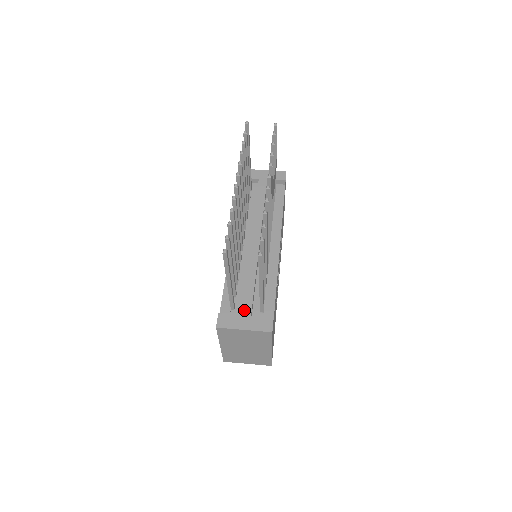
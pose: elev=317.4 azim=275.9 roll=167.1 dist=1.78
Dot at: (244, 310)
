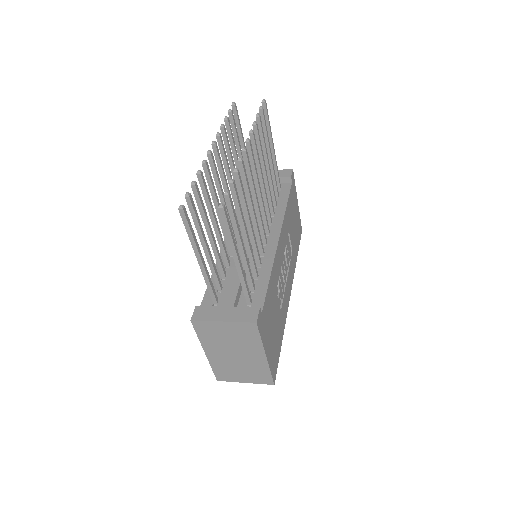
Dot at: (226, 301)
